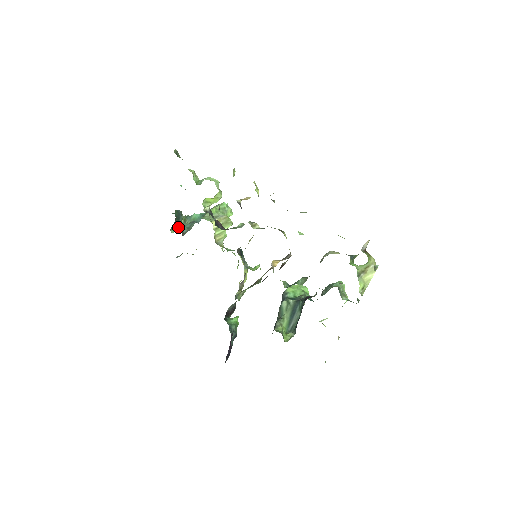
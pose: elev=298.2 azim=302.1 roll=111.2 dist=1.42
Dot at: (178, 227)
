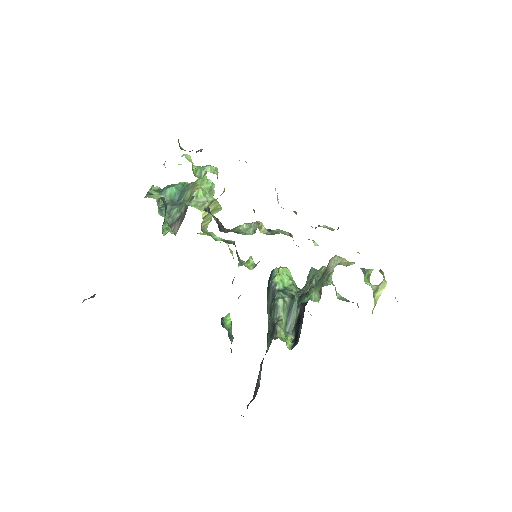
Dot at: (165, 222)
